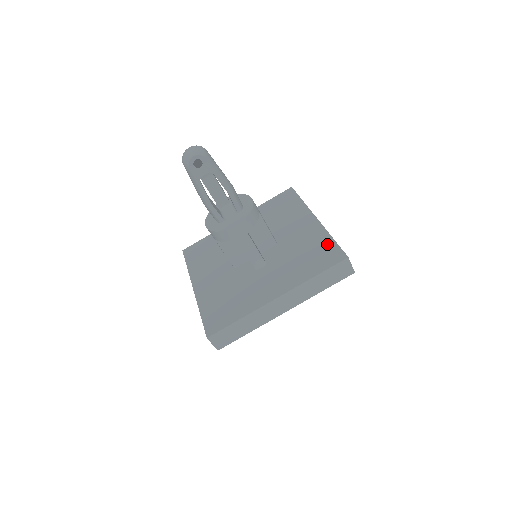
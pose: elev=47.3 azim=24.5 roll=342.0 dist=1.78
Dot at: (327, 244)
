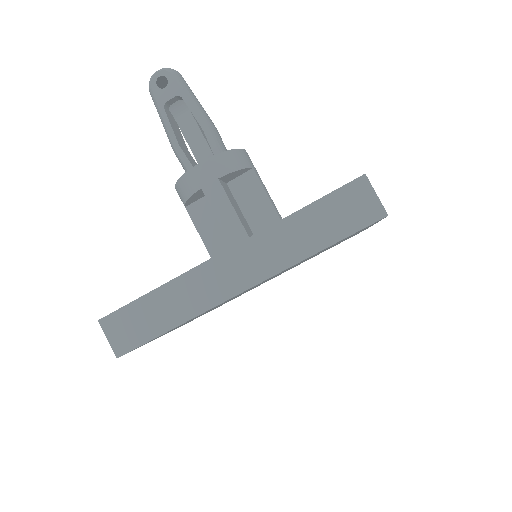
Dot at: occluded
